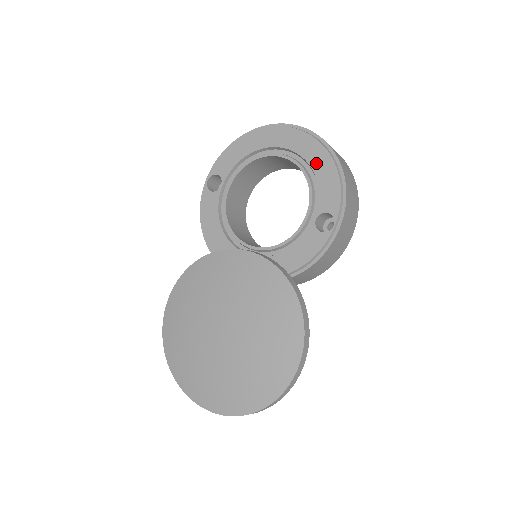
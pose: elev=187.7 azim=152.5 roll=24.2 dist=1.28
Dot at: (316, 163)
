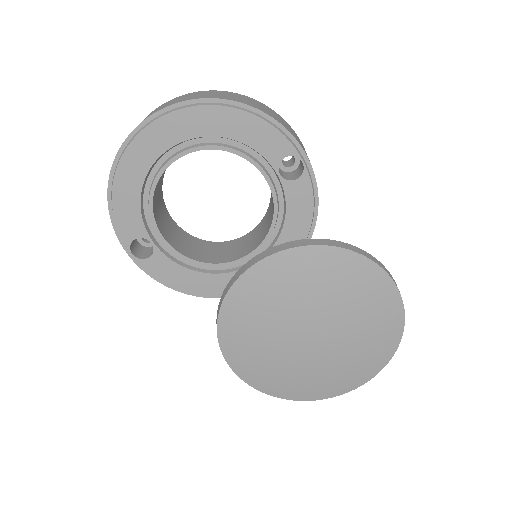
Dot at: (221, 128)
